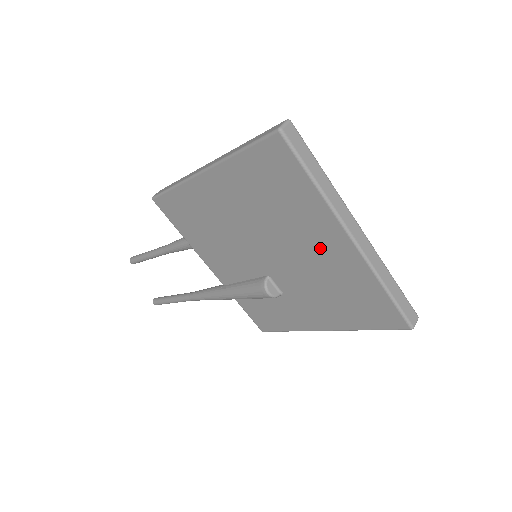
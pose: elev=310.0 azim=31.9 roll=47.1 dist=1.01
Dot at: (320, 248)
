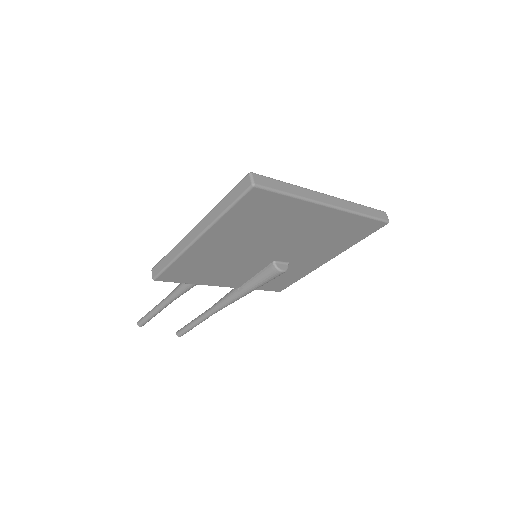
Dot at: (309, 224)
